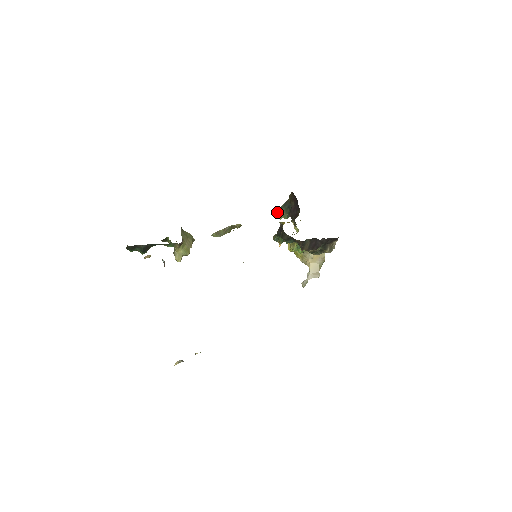
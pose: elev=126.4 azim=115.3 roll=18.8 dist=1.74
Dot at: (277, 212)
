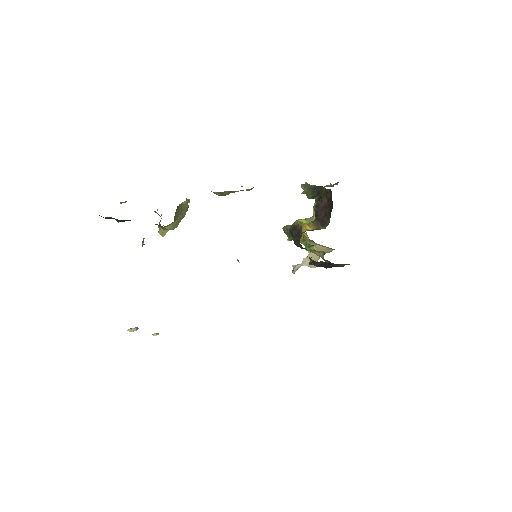
Dot at: (302, 187)
